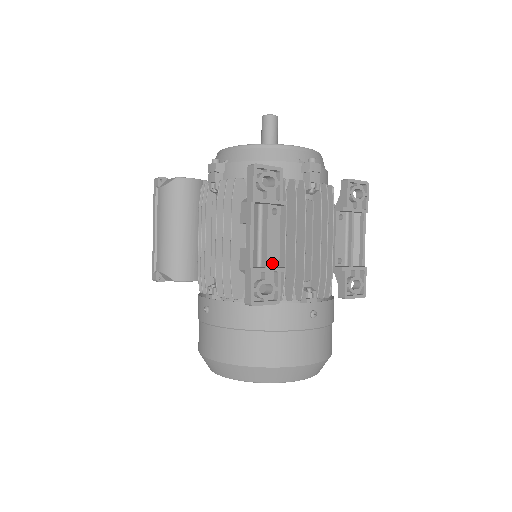
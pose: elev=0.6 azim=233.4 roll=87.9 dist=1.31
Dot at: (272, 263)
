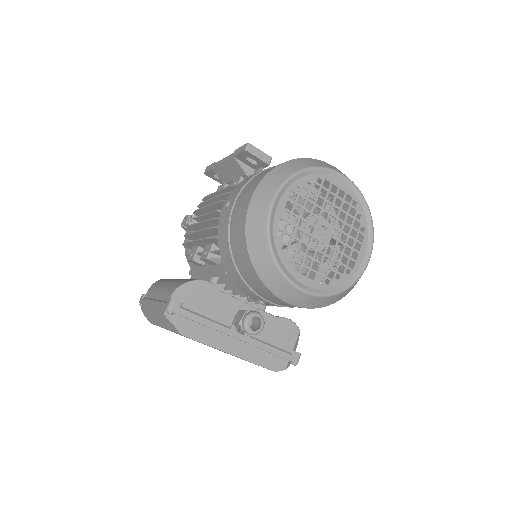
Dot at: occluded
